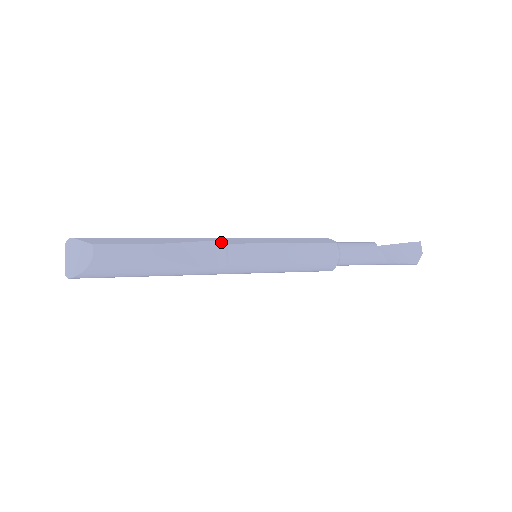
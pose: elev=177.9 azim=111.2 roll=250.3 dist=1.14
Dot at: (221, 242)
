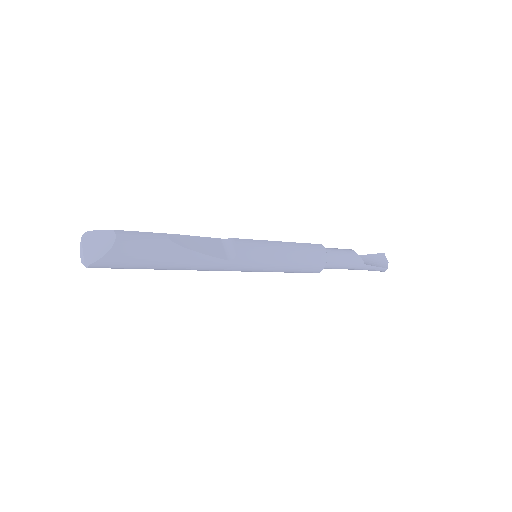
Dot at: (226, 239)
